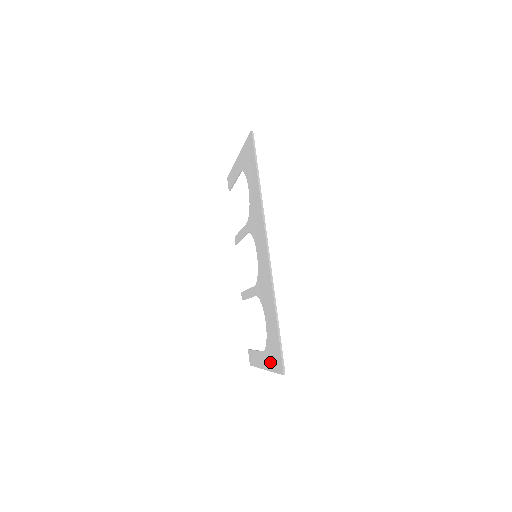
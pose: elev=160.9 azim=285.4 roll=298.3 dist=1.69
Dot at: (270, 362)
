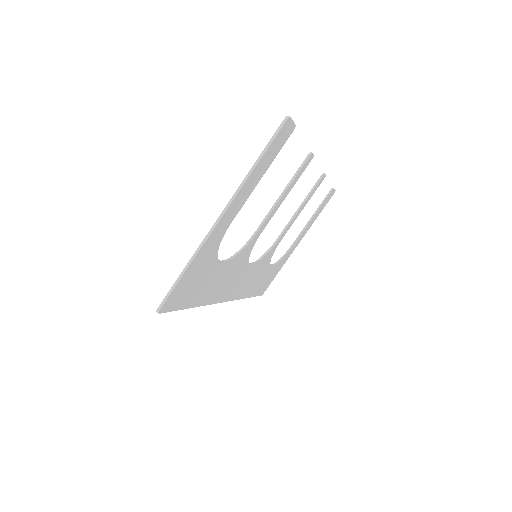
Dot at: occluded
